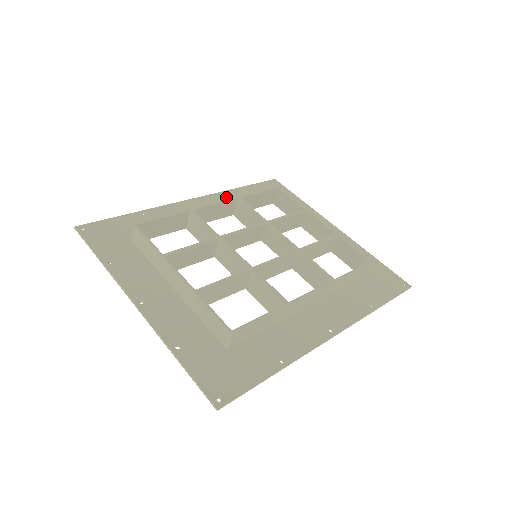
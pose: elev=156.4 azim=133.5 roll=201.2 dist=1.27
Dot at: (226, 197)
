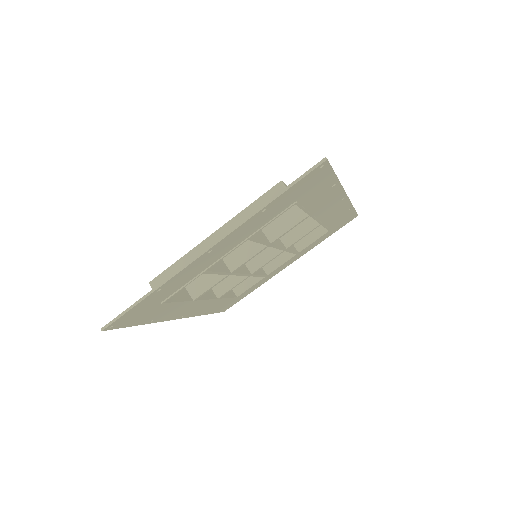
Dot at: occluded
